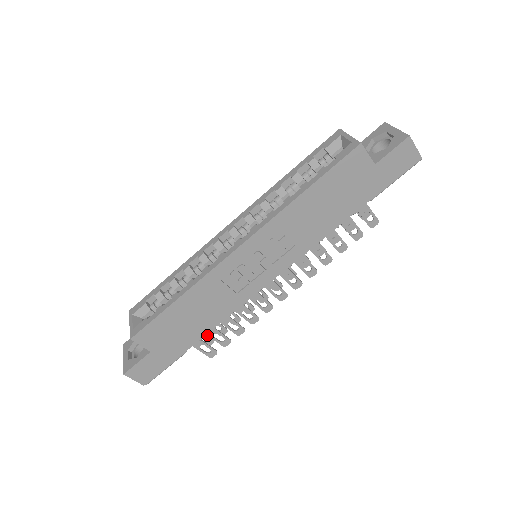
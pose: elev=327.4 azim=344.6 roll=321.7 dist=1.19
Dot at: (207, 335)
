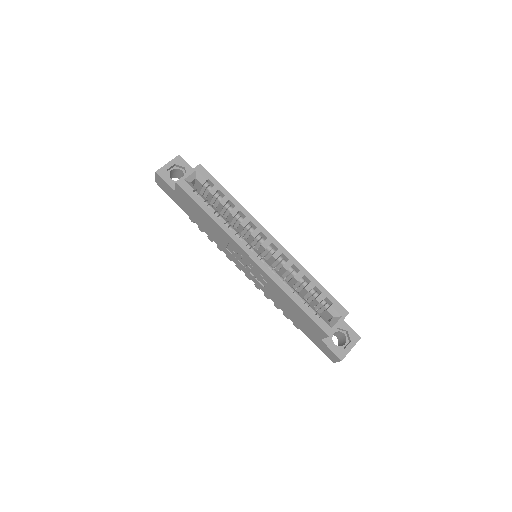
Dot at: occluded
